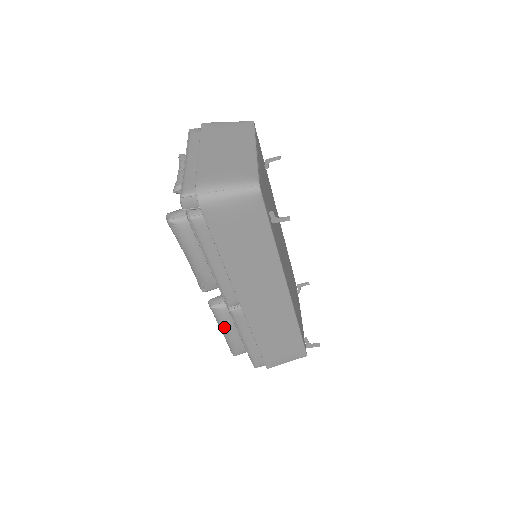
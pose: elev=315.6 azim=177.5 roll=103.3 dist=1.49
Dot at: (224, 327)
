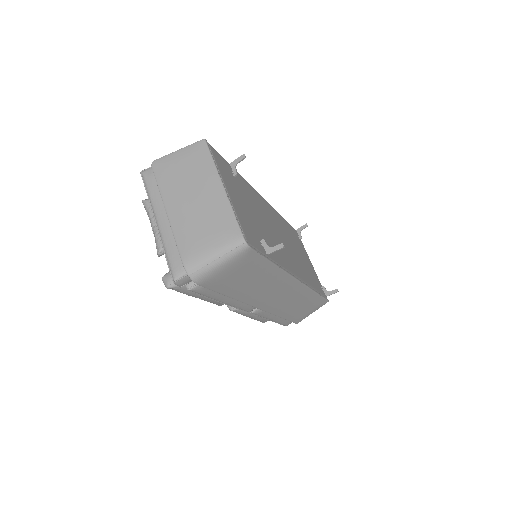
Dot at: (248, 316)
